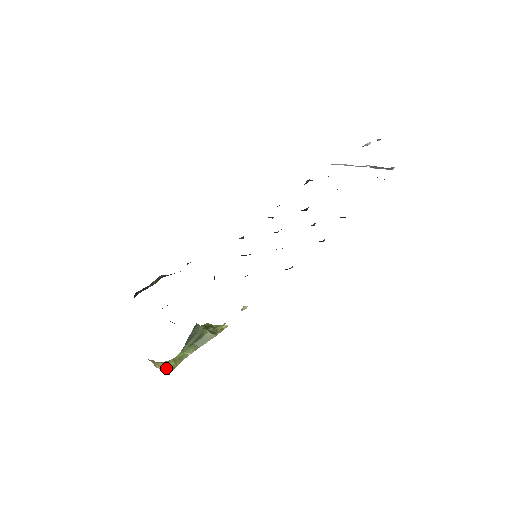
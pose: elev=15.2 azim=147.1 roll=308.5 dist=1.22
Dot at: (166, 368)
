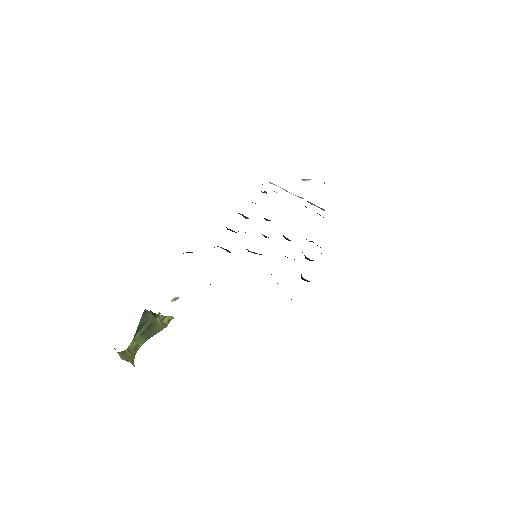
Dot at: (128, 360)
